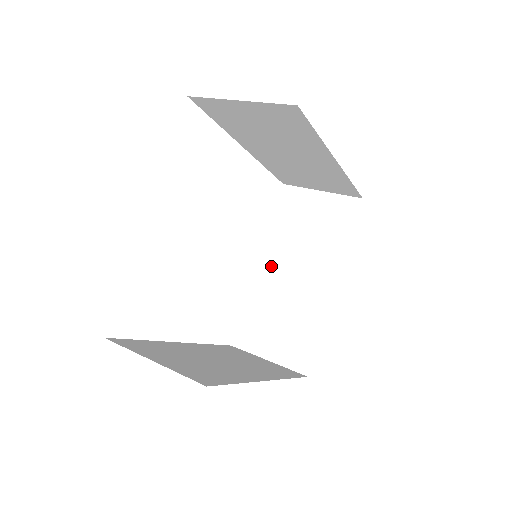
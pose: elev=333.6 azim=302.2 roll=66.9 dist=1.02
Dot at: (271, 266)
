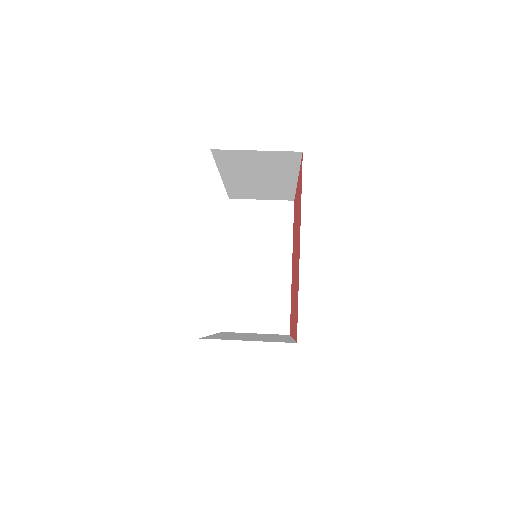
Dot at: (238, 263)
